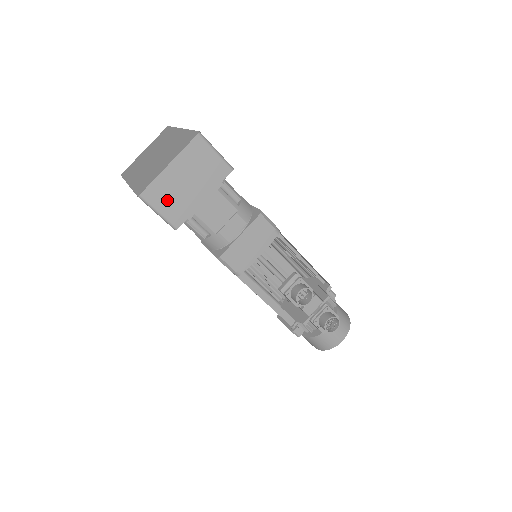
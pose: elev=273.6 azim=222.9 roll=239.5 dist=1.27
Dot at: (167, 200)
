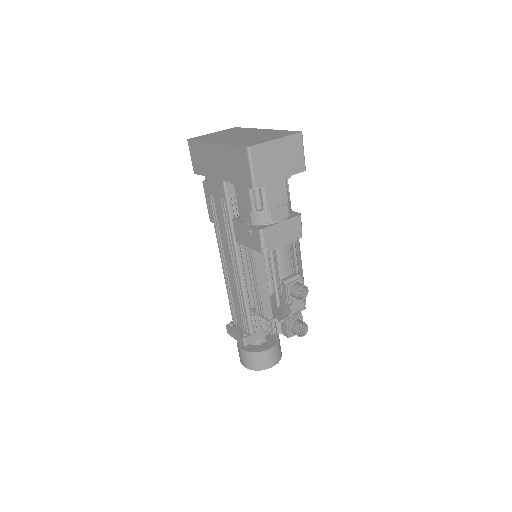
Dot at: (262, 162)
